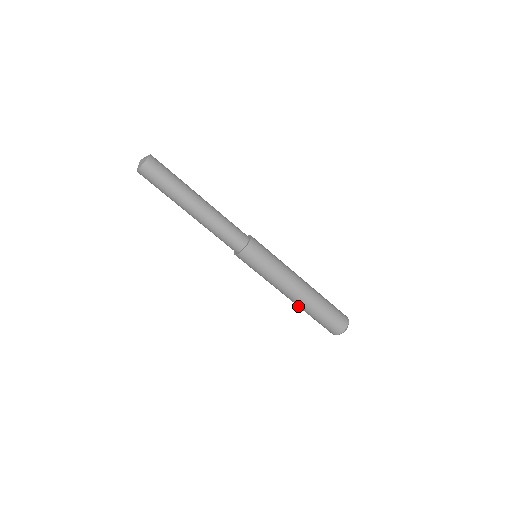
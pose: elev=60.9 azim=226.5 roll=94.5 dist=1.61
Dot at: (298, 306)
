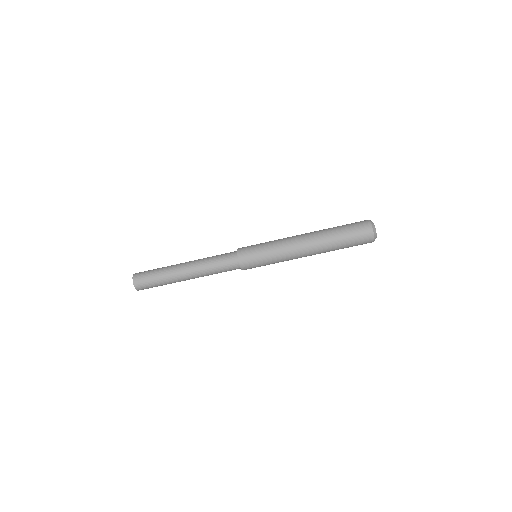
Dot at: occluded
